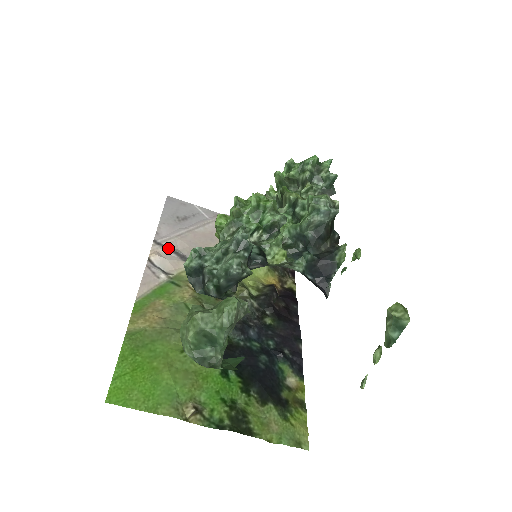
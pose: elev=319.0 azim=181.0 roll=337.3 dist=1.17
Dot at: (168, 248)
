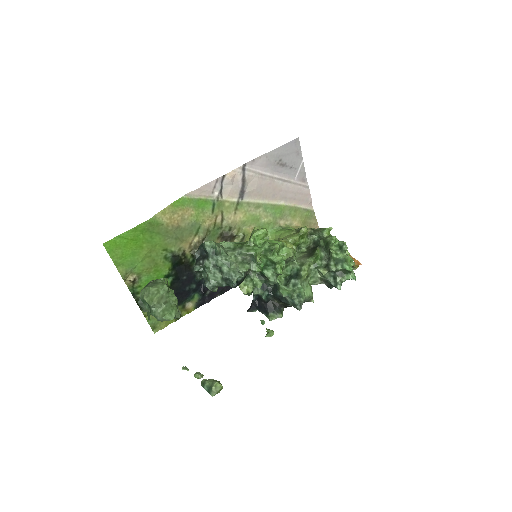
Dot at: (244, 178)
